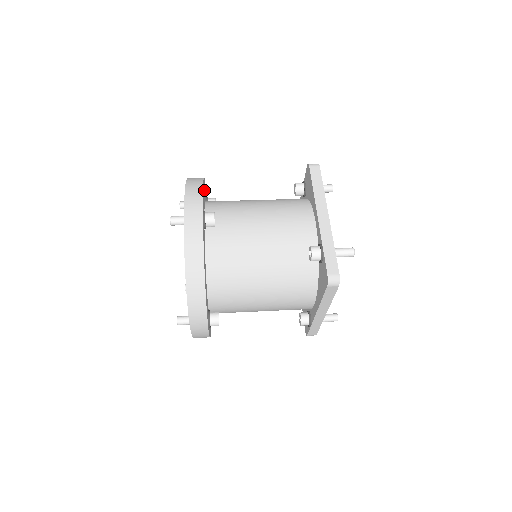
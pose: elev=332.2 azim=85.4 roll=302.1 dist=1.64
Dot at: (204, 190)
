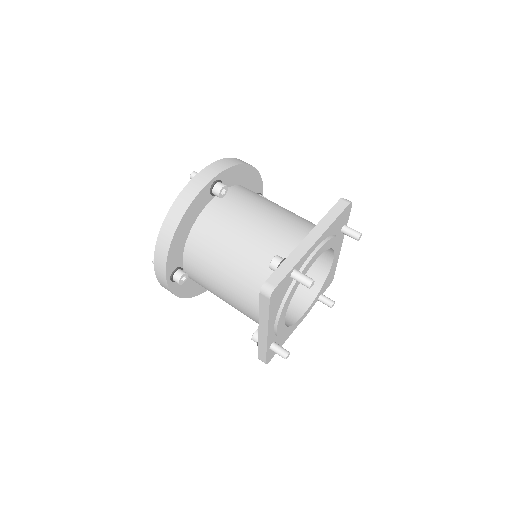
Dot at: (247, 176)
